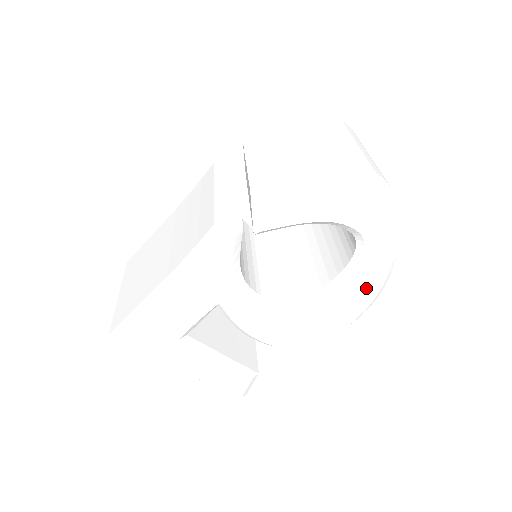
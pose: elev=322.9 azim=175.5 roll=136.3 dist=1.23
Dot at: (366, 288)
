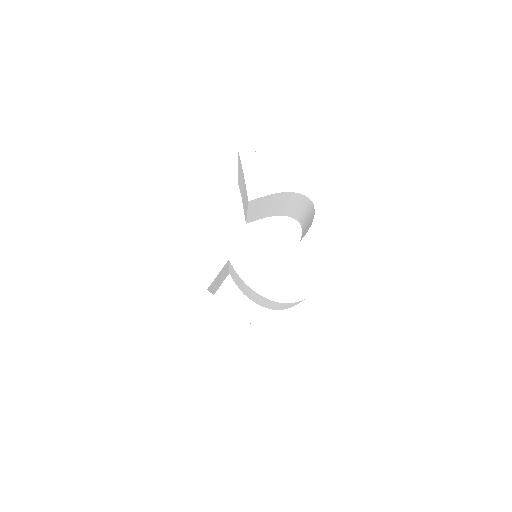
Dot at: (330, 236)
